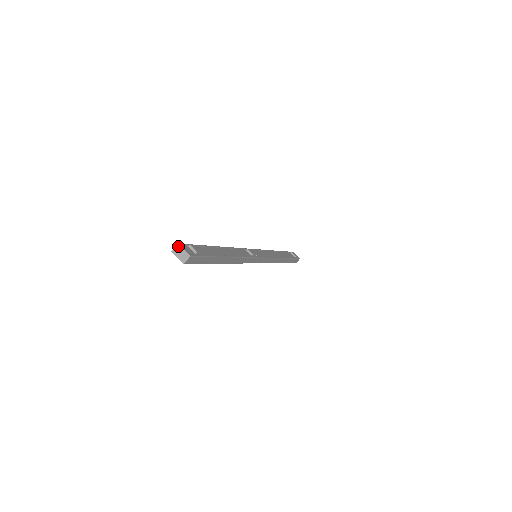
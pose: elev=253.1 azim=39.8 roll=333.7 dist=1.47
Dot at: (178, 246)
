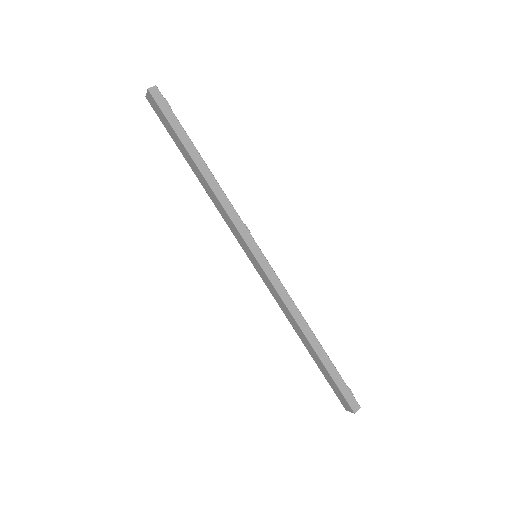
Dot at: occluded
